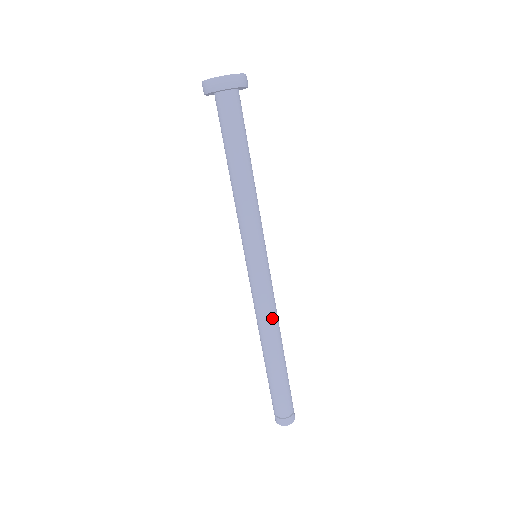
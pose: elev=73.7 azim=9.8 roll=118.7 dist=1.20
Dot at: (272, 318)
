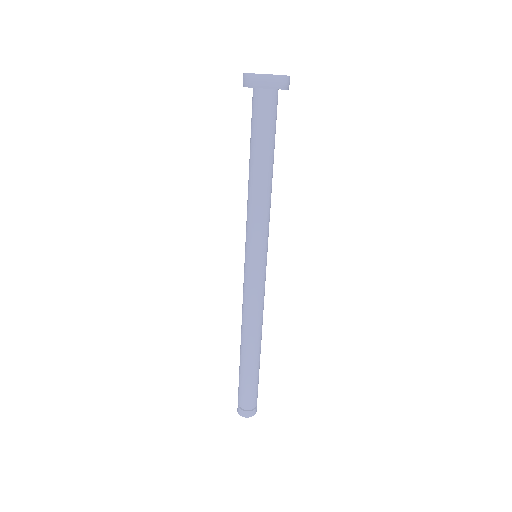
Dot at: (250, 318)
